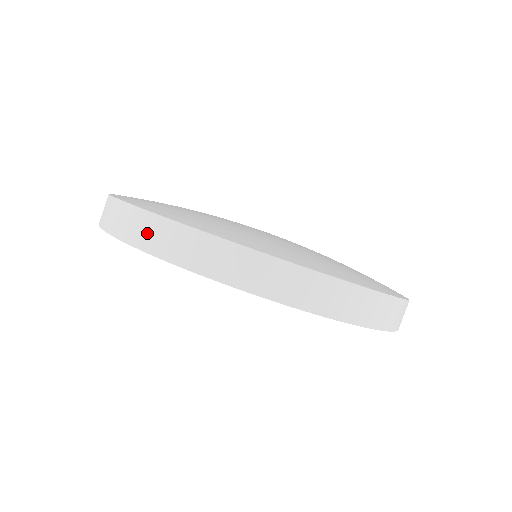
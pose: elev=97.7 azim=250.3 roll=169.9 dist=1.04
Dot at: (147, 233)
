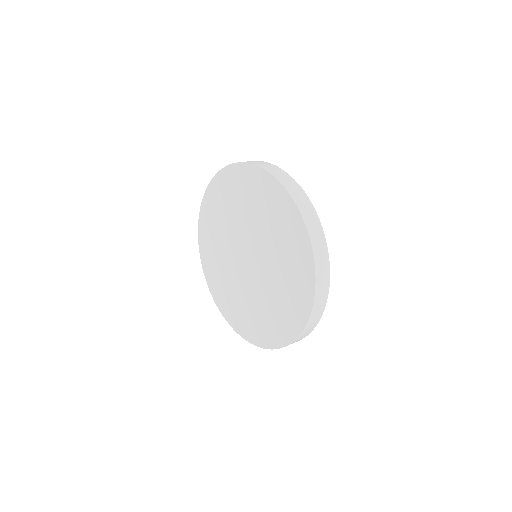
Dot at: (250, 161)
